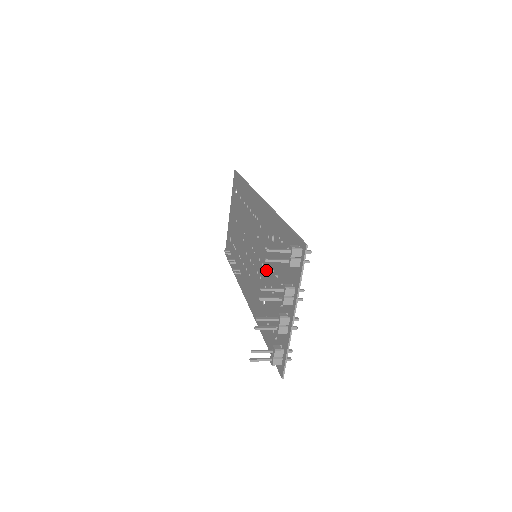
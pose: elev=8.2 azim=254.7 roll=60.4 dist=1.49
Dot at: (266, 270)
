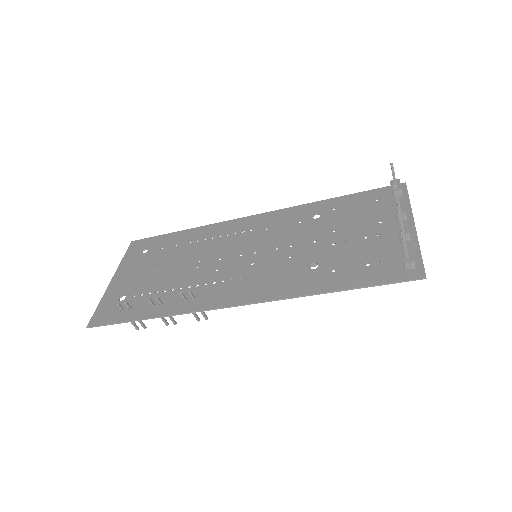
Dot at: (308, 241)
